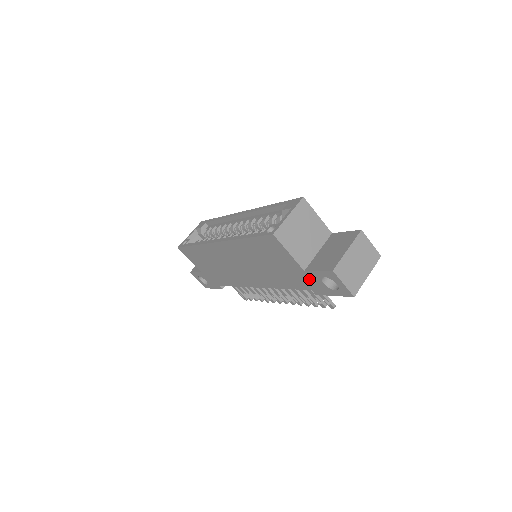
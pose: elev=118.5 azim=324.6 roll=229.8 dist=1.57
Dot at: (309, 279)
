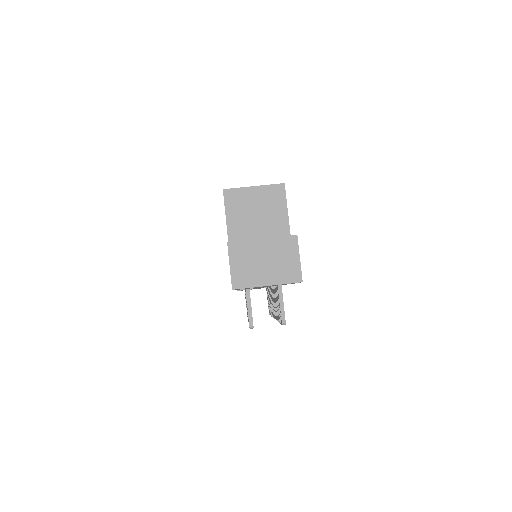
Dot at: occluded
